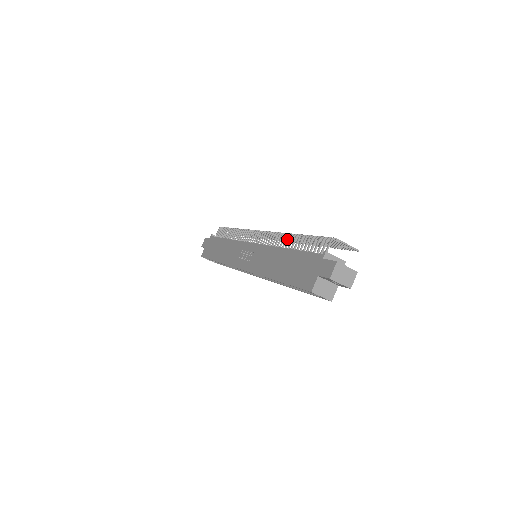
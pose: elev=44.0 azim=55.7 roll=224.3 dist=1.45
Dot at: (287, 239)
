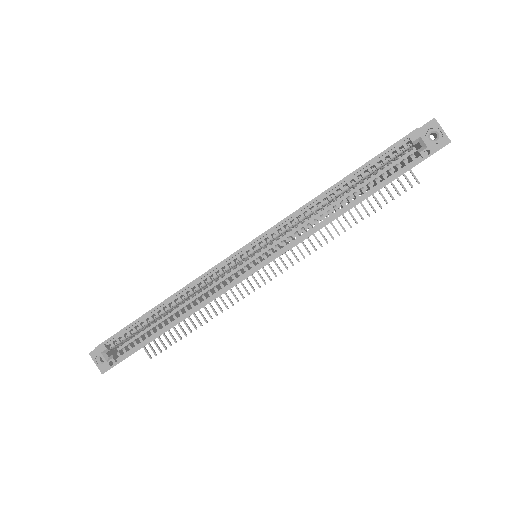
Dot at: (297, 248)
